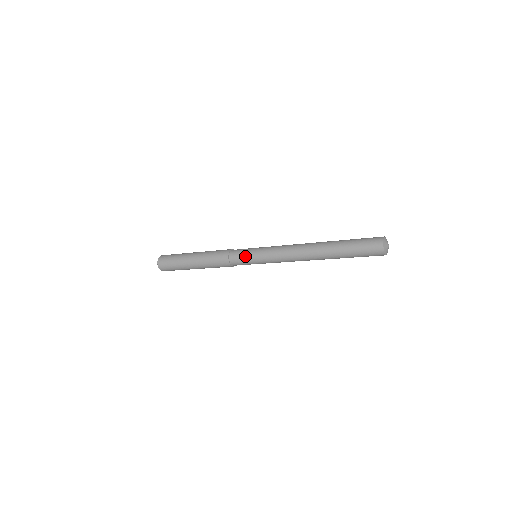
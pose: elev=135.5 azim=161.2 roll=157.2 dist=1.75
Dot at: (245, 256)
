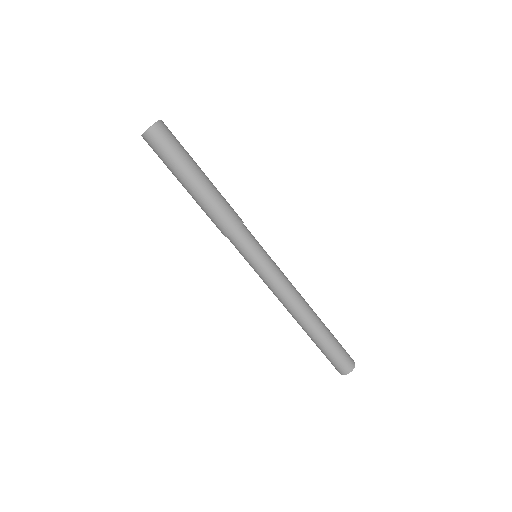
Dot at: (245, 255)
